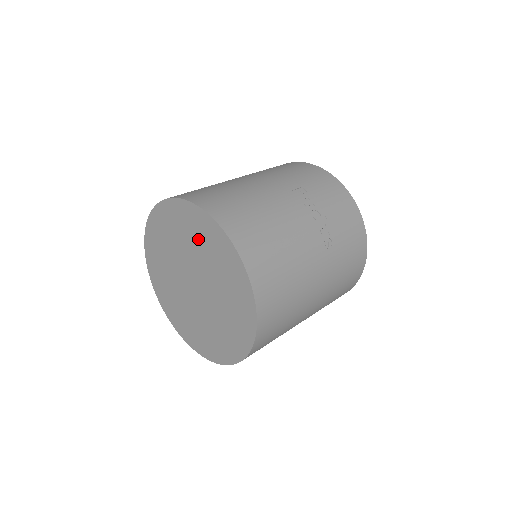
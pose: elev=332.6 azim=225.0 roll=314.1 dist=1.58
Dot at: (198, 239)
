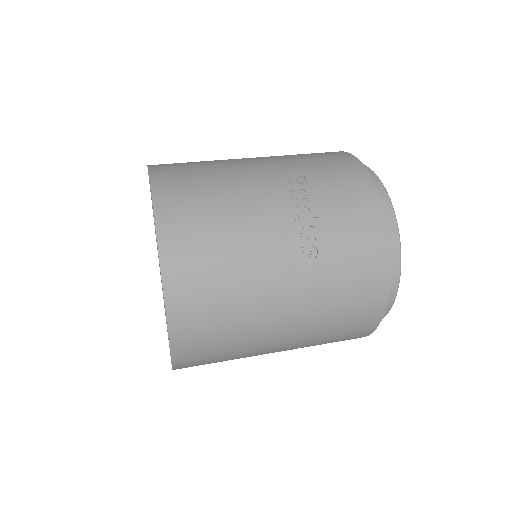
Dot at: occluded
